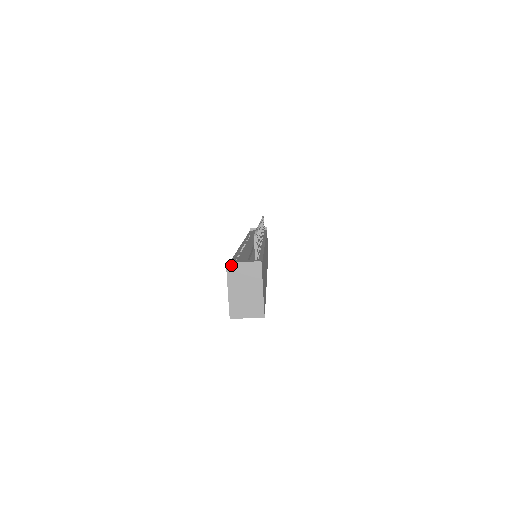
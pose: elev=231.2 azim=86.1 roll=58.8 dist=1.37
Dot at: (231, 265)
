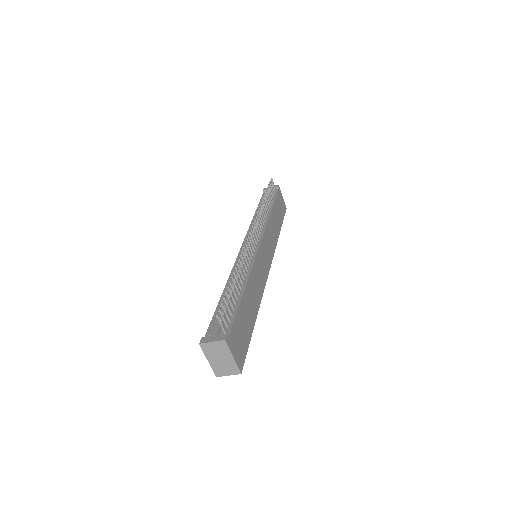
Dot at: (203, 345)
